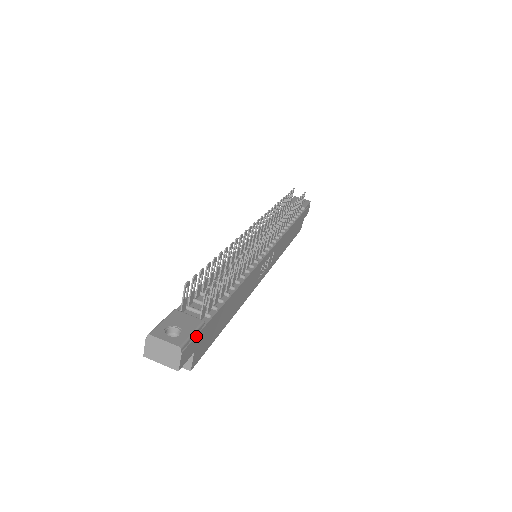
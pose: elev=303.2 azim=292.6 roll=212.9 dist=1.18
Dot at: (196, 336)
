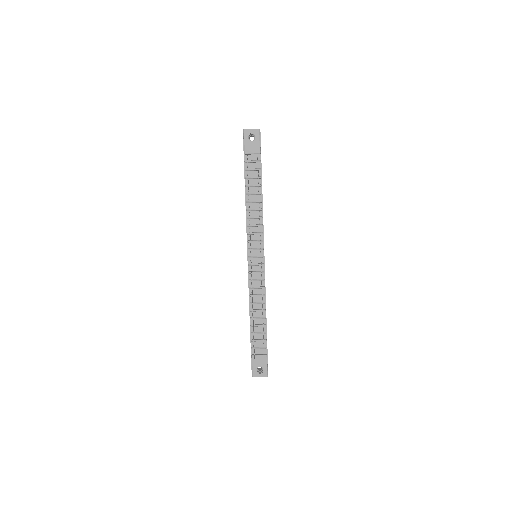
Dot at: occluded
